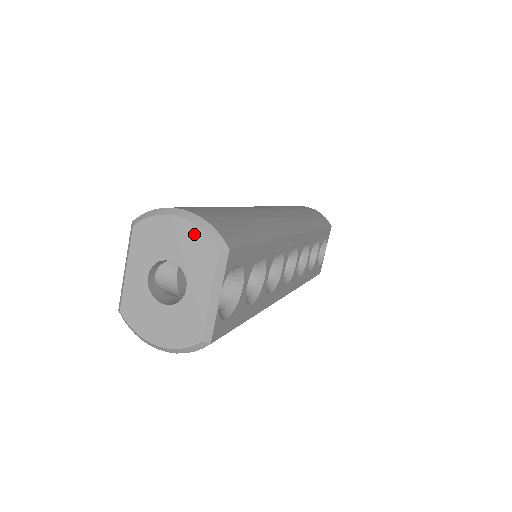
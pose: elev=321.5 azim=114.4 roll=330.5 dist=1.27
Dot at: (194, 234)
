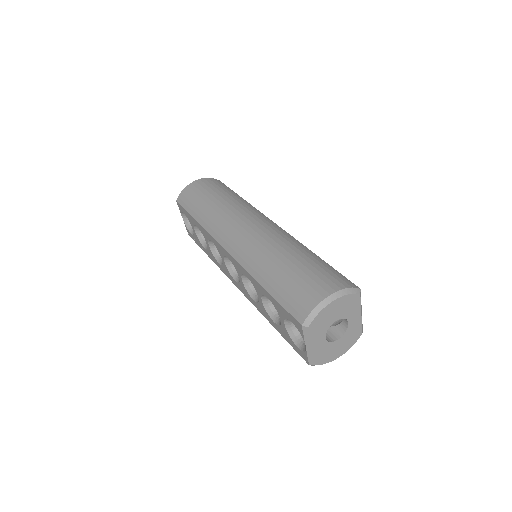
Dot at: (345, 300)
